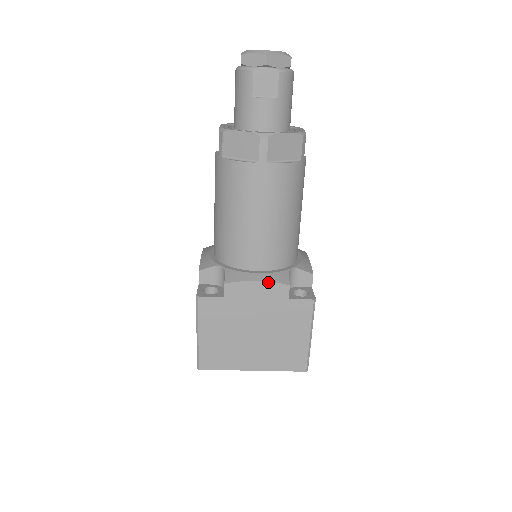
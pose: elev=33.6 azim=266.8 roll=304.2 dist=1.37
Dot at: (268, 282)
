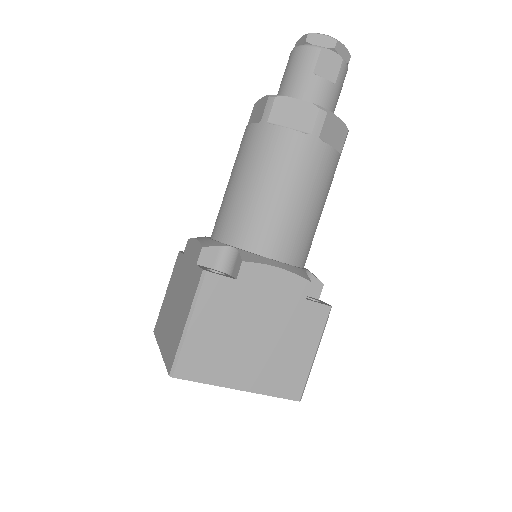
Dot at: (290, 272)
